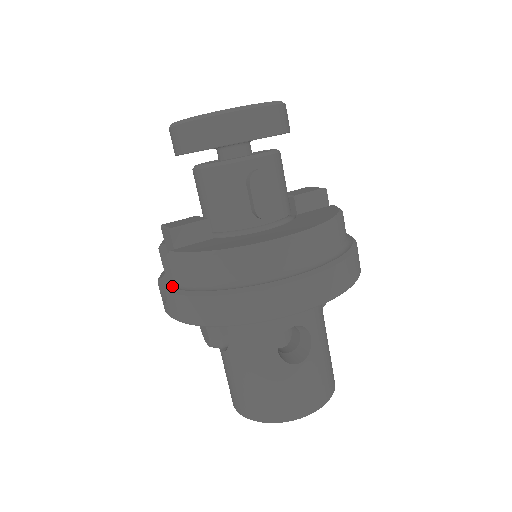
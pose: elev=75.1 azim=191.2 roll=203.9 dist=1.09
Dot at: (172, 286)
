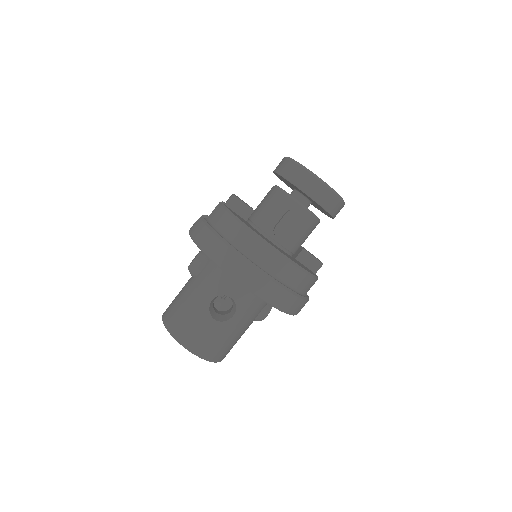
Dot at: (205, 218)
